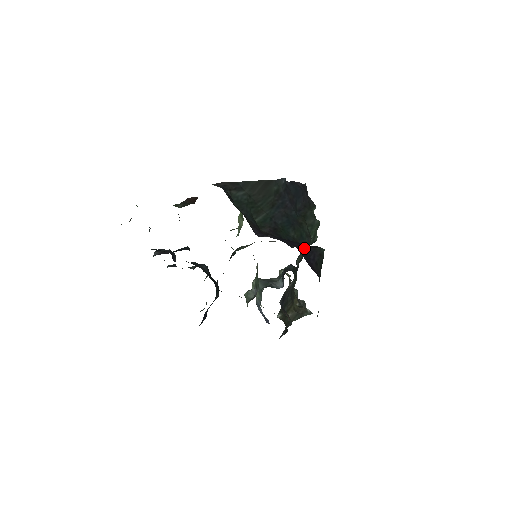
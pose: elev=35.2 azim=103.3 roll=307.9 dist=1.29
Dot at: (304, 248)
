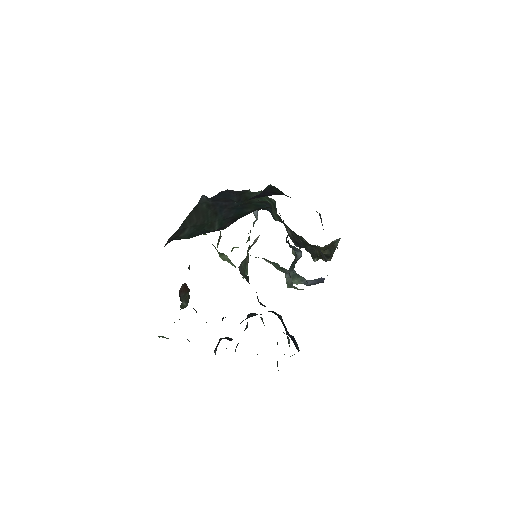
Dot at: occluded
